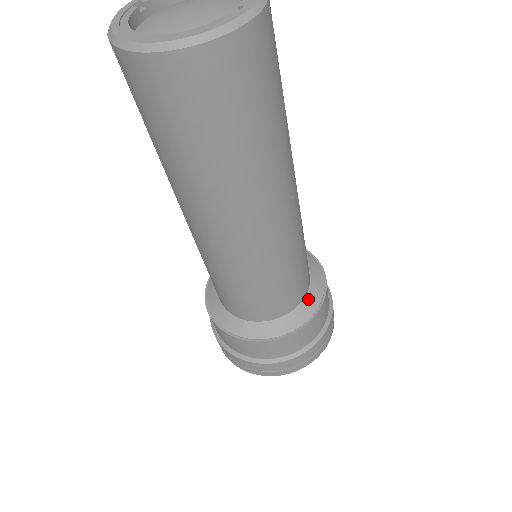
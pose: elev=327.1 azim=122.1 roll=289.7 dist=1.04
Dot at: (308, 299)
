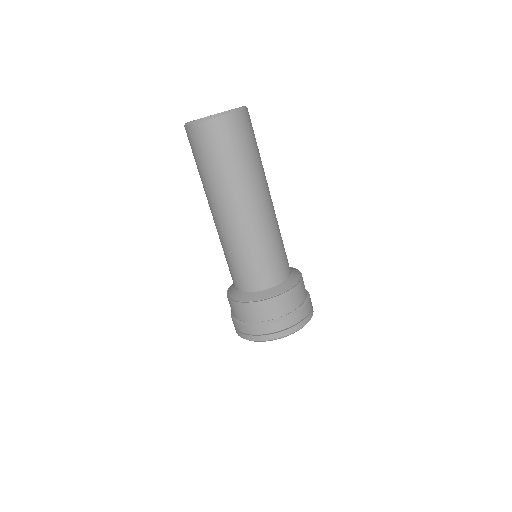
Dot at: (268, 291)
